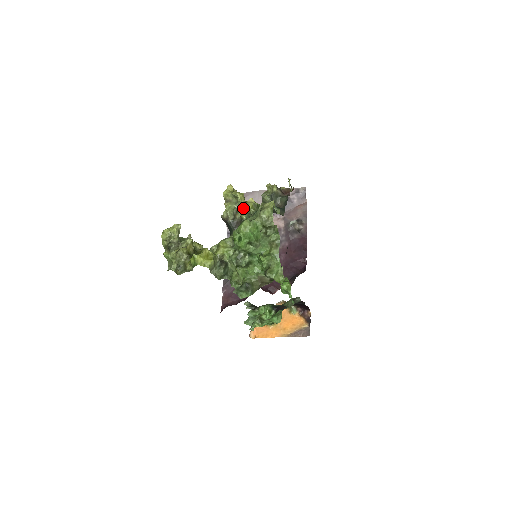
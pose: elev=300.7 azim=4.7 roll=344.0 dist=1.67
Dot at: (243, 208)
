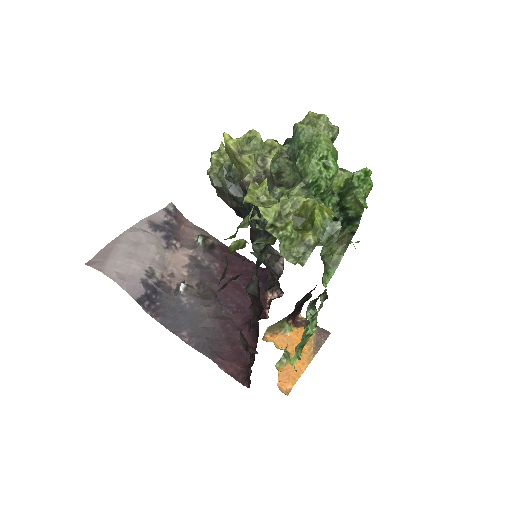
Dot at: (269, 150)
